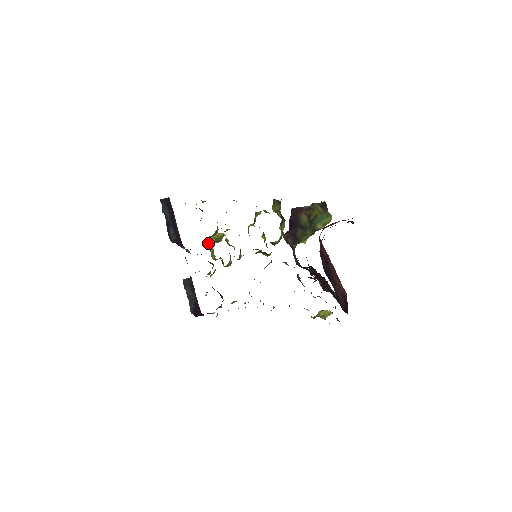
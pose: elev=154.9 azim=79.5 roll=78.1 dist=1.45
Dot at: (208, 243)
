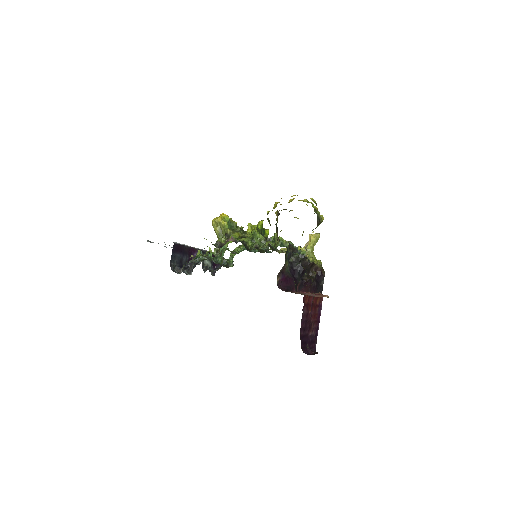
Dot at: occluded
